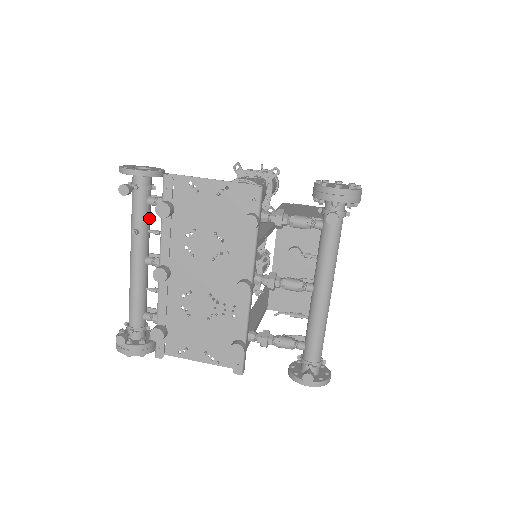
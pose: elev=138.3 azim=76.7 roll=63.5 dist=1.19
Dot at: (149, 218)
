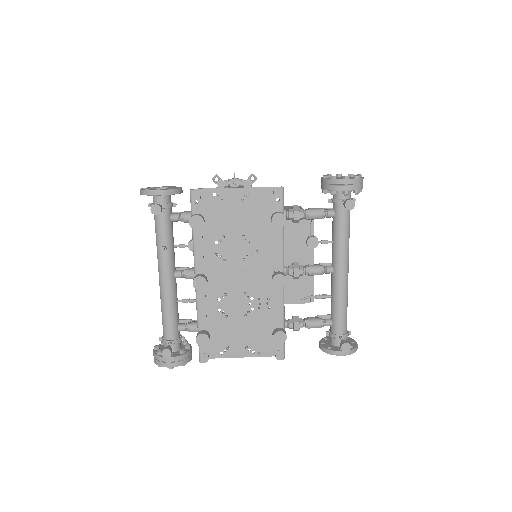
Dot at: occluded
